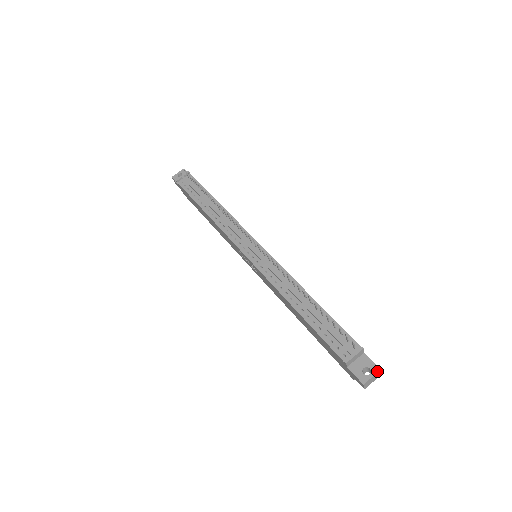
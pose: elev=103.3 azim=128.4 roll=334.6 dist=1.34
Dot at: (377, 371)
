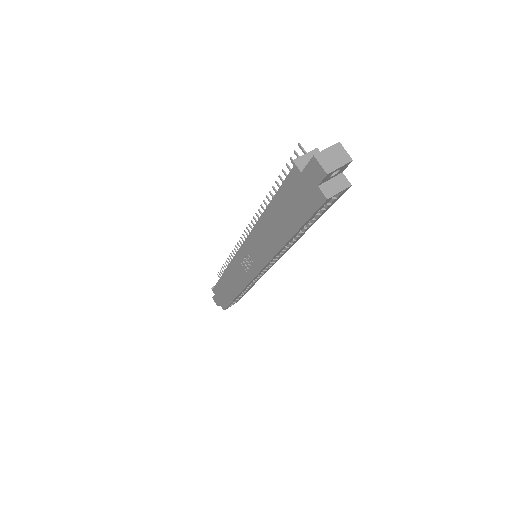
Dot at: (334, 145)
